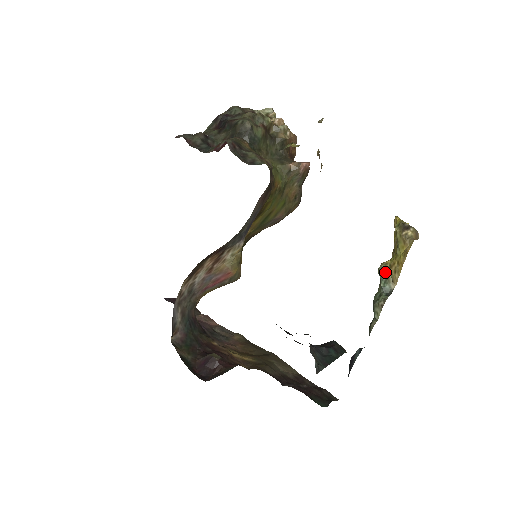
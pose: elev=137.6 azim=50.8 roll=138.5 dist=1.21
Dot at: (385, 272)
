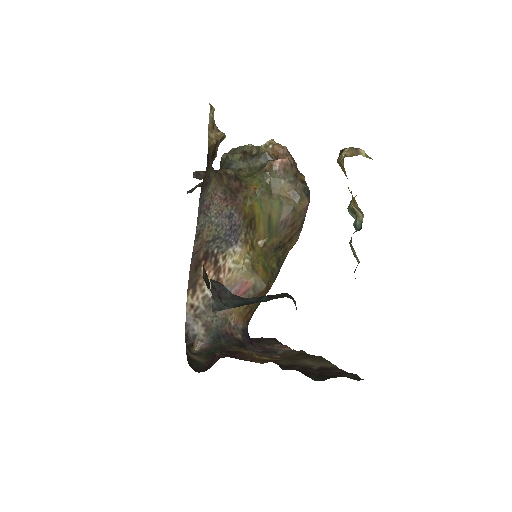
Dot at: (352, 209)
